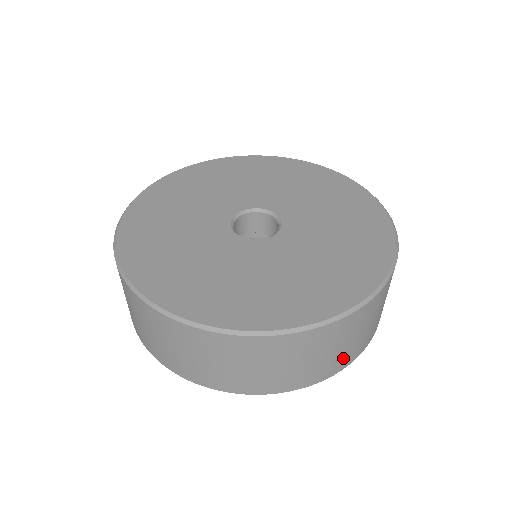
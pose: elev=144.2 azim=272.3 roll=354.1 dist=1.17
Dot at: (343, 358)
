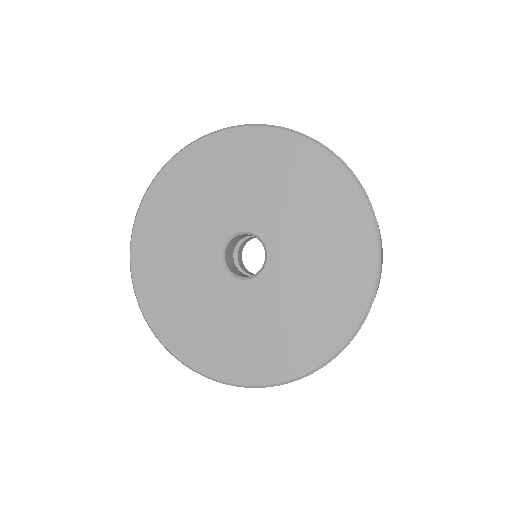
Dot at: occluded
